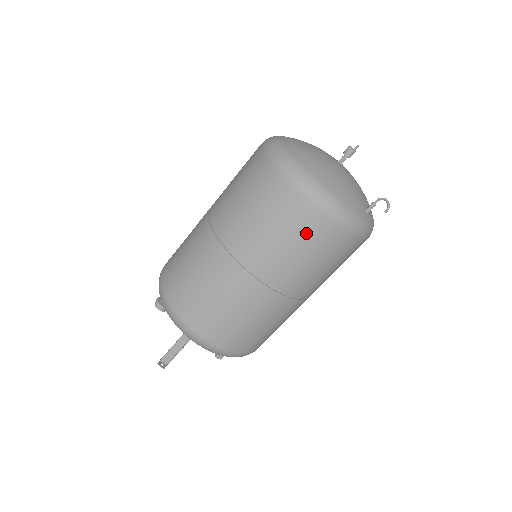
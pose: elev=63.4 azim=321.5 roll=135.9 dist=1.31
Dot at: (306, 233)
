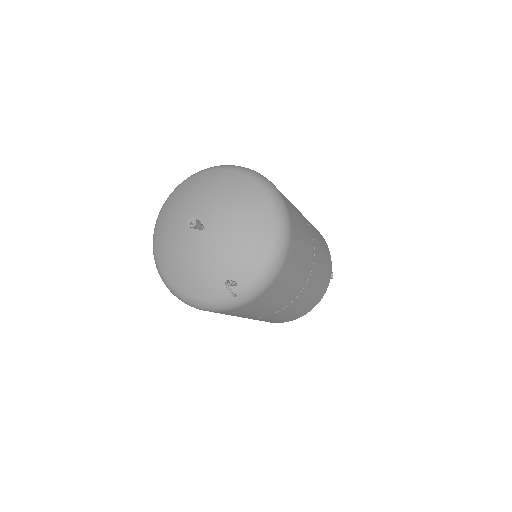
Dot at: occluded
